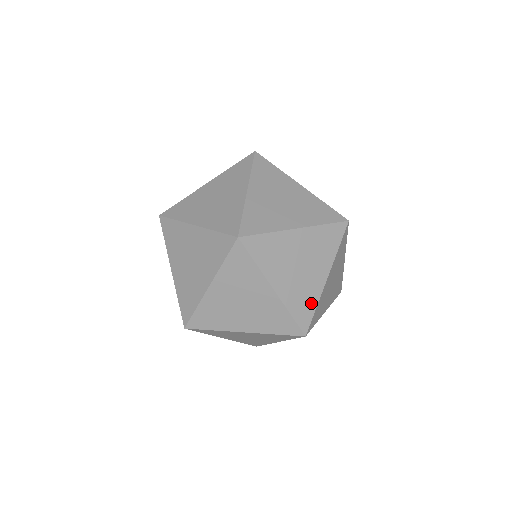
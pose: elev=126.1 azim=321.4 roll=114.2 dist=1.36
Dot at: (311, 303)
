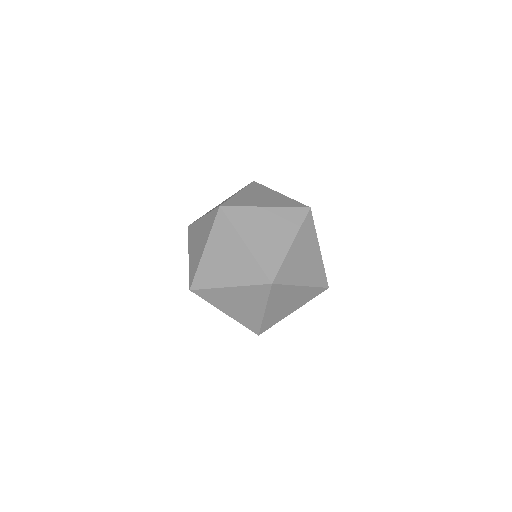
Dot at: (321, 270)
